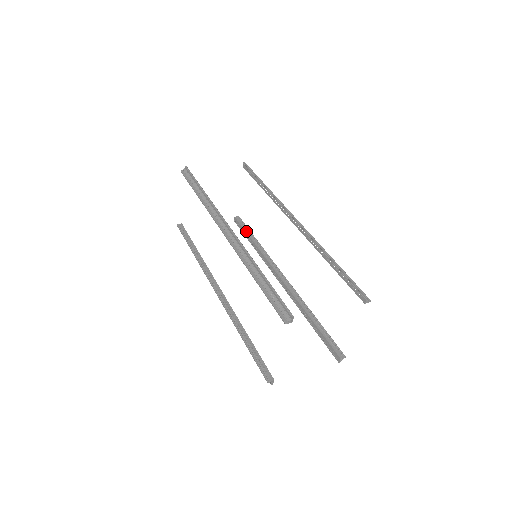
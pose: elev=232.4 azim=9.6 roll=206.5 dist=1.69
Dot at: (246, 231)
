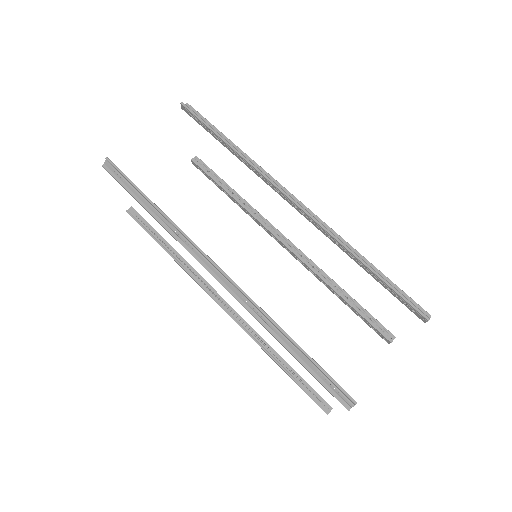
Dot at: (216, 181)
